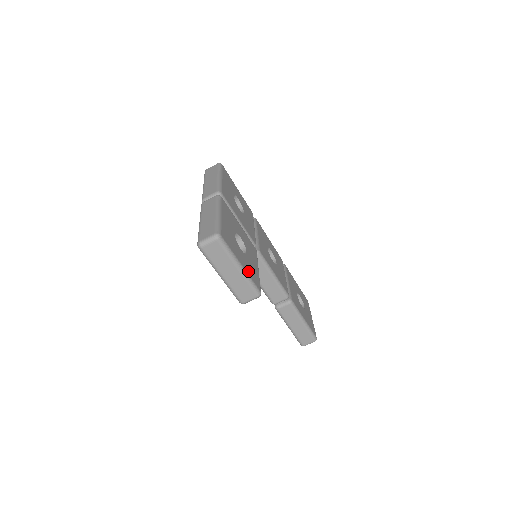
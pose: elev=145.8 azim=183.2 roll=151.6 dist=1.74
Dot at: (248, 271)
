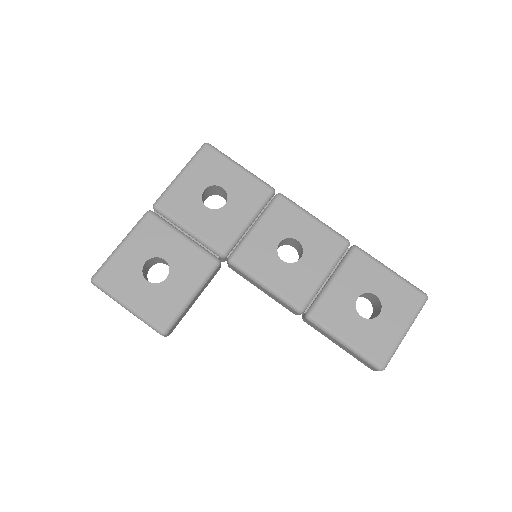
Dot at: (144, 308)
